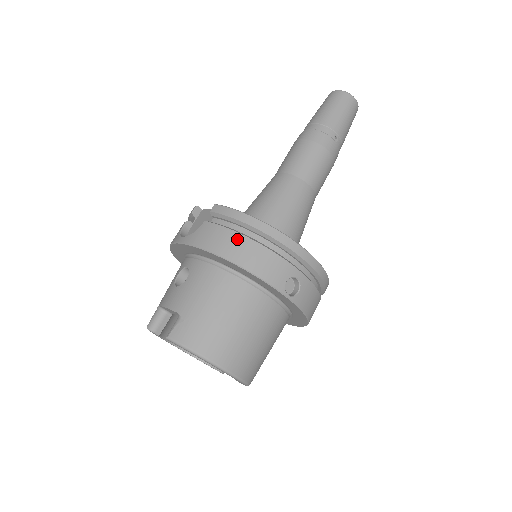
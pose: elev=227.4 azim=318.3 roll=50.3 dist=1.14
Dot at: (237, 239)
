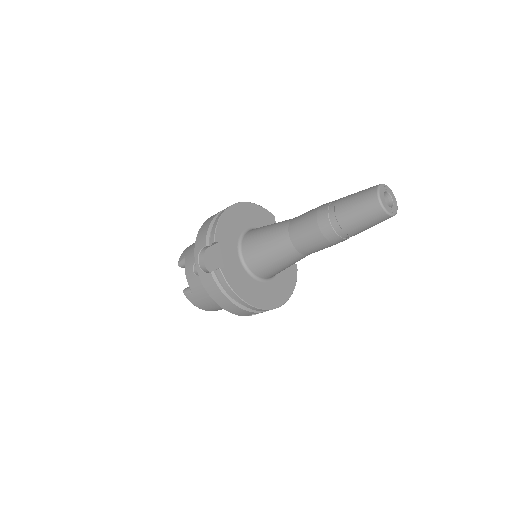
Dot at: (224, 299)
